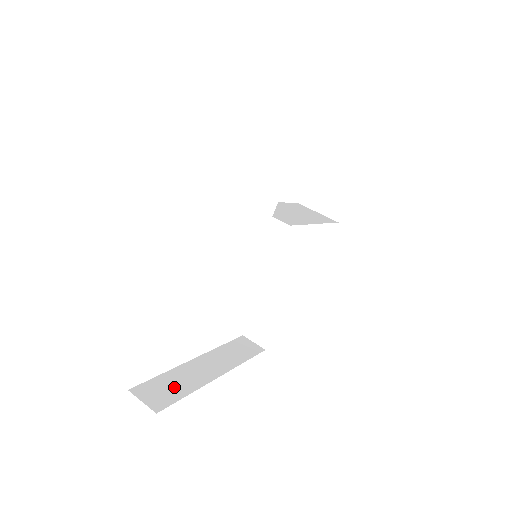
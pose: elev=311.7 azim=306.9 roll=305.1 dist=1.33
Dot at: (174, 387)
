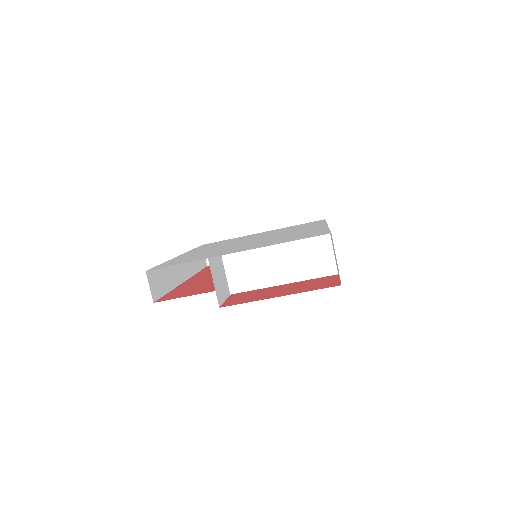
Dot at: occluded
